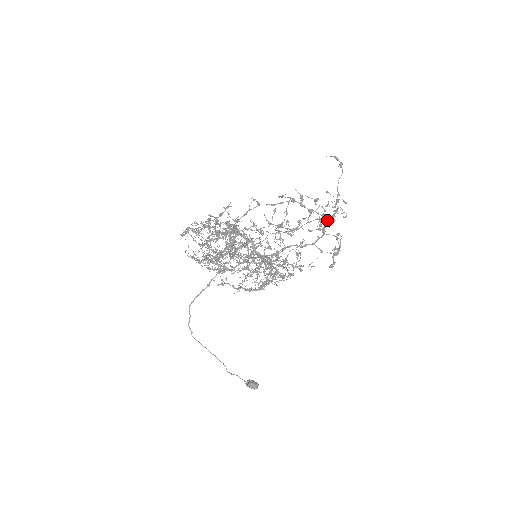
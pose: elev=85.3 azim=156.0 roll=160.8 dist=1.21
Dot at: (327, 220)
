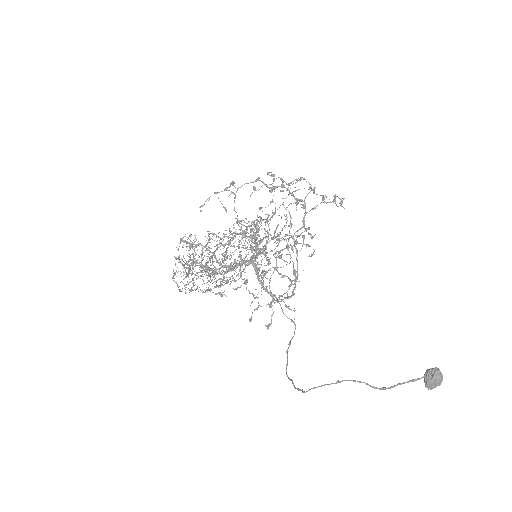
Dot at: (257, 178)
